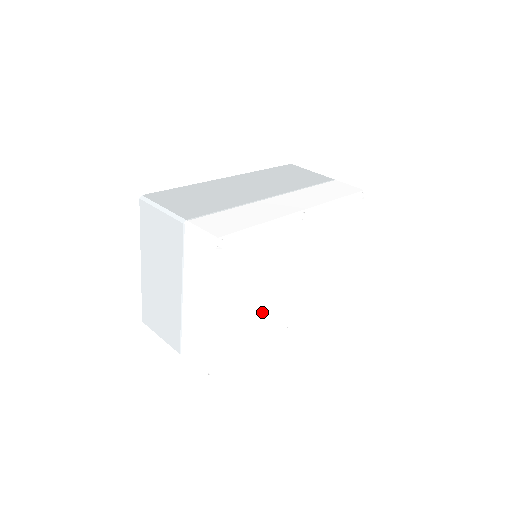
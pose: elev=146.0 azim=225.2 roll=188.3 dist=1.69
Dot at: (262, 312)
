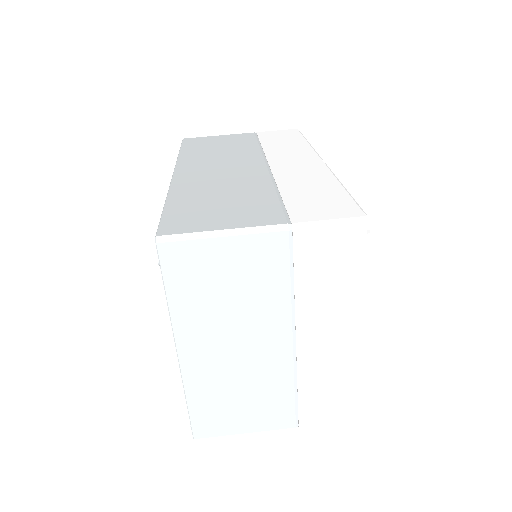
Dot at: occluded
